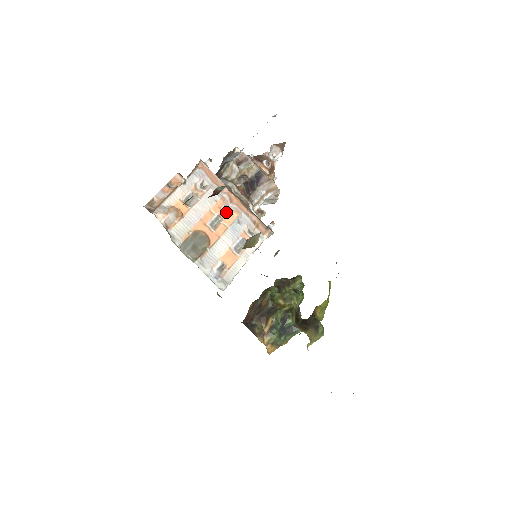
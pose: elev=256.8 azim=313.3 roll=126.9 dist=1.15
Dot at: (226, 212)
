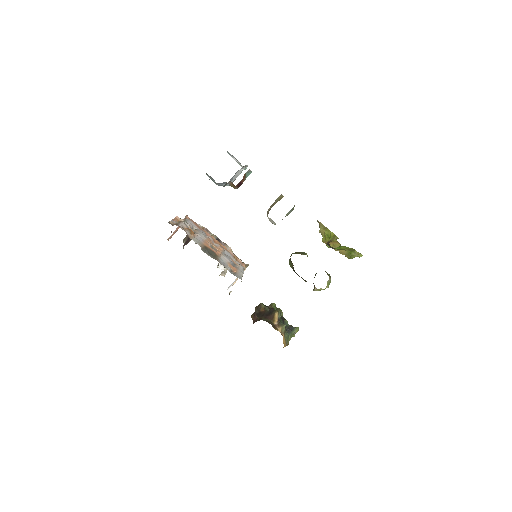
Dot at: (215, 245)
